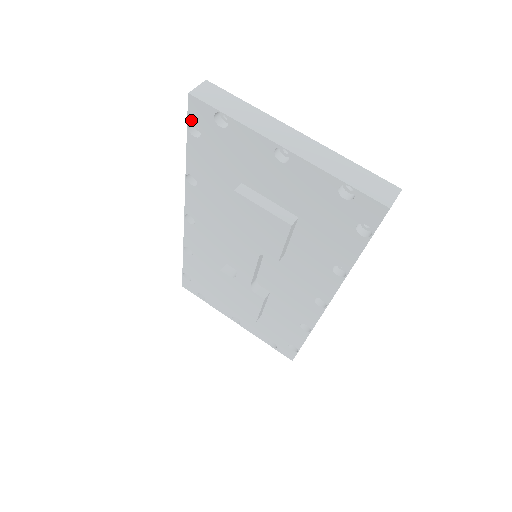
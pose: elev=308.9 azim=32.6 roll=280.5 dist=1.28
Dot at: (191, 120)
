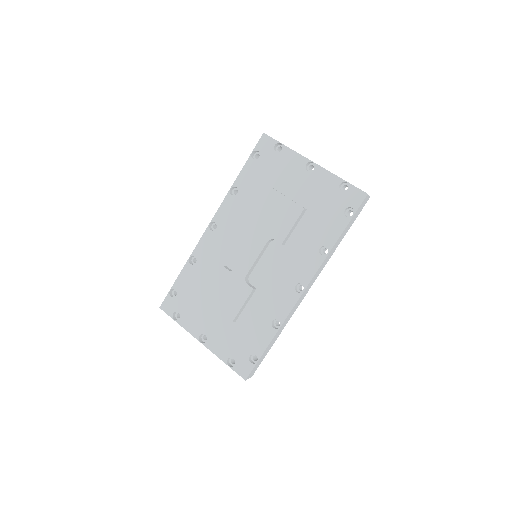
Dot at: (257, 149)
